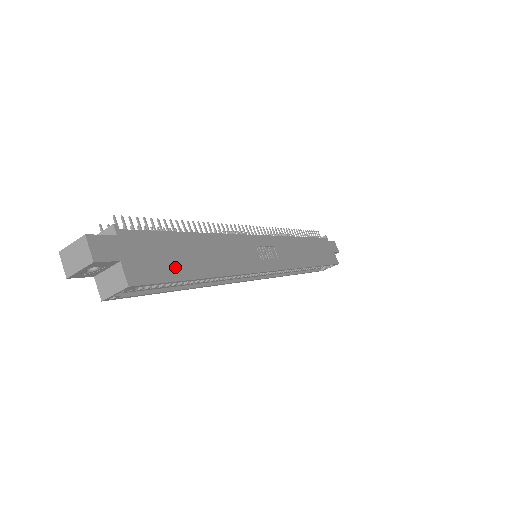
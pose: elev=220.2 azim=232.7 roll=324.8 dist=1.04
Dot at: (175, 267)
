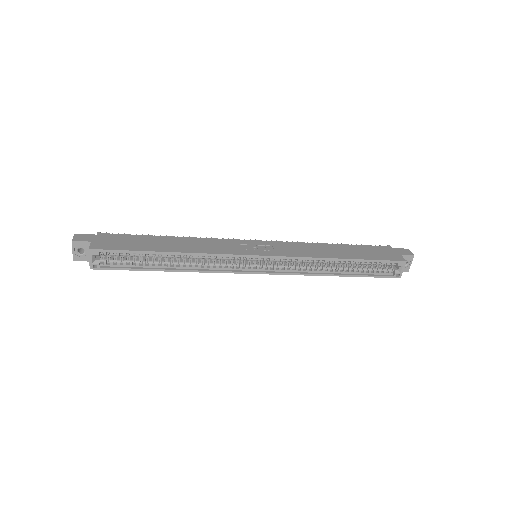
Dot at: (135, 246)
